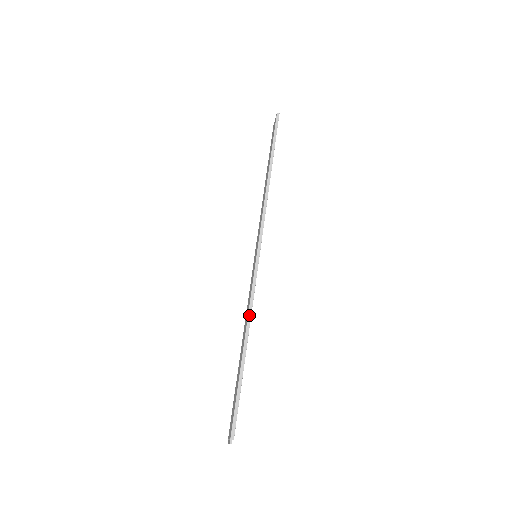
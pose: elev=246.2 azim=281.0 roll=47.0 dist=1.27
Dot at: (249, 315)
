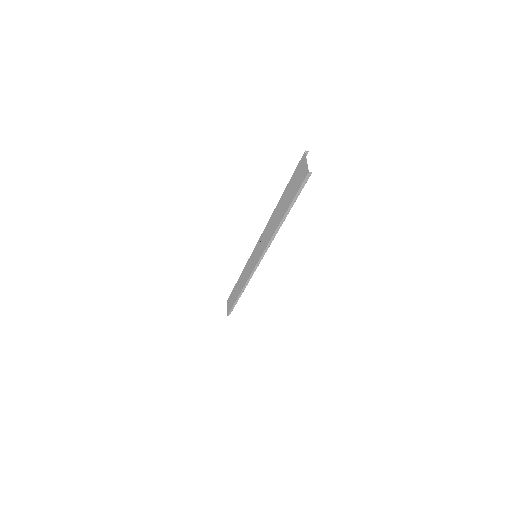
Dot at: (245, 287)
